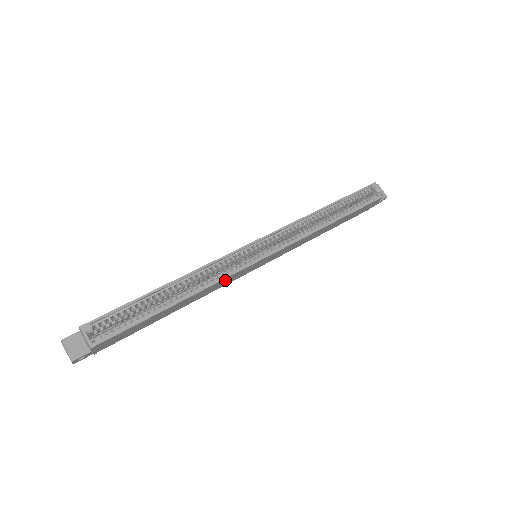
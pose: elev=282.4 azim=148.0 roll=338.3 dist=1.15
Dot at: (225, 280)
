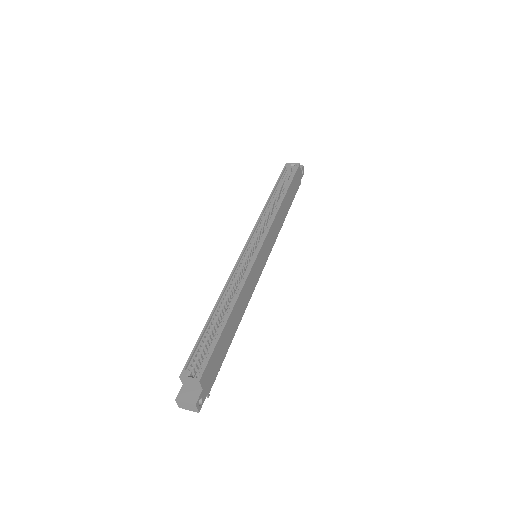
Dot at: (249, 280)
